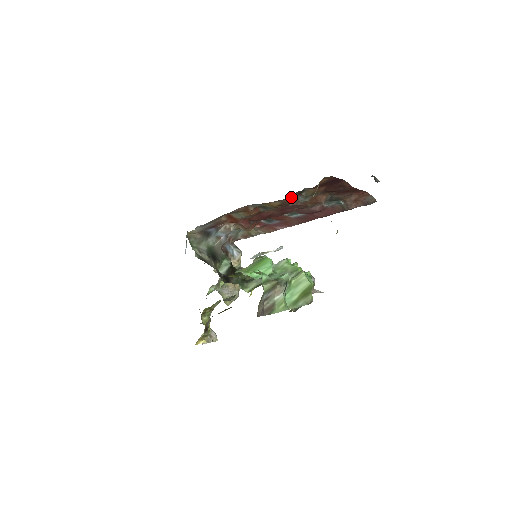
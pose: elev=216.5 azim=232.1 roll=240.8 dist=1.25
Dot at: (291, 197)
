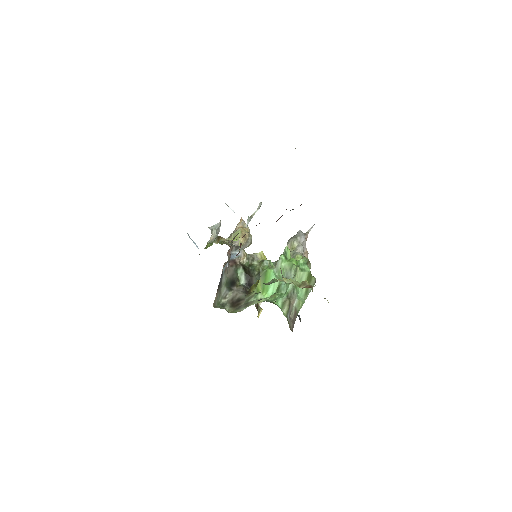
Dot at: occluded
